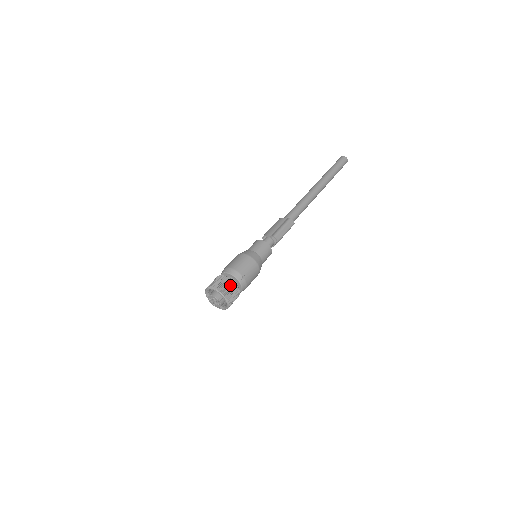
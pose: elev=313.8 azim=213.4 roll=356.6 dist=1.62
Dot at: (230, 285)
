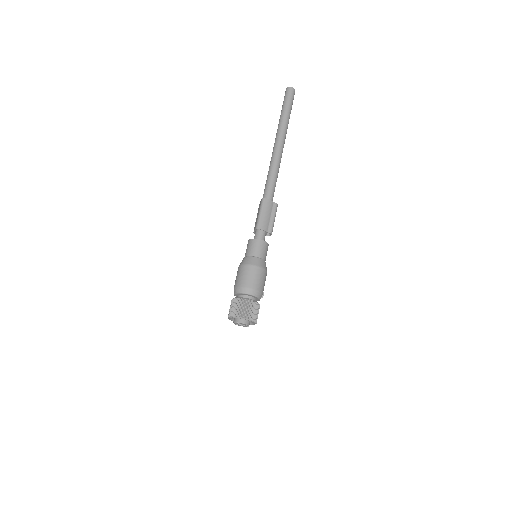
Dot at: occluded
